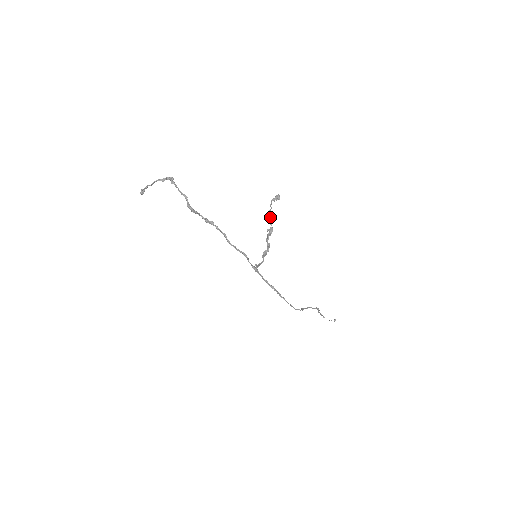
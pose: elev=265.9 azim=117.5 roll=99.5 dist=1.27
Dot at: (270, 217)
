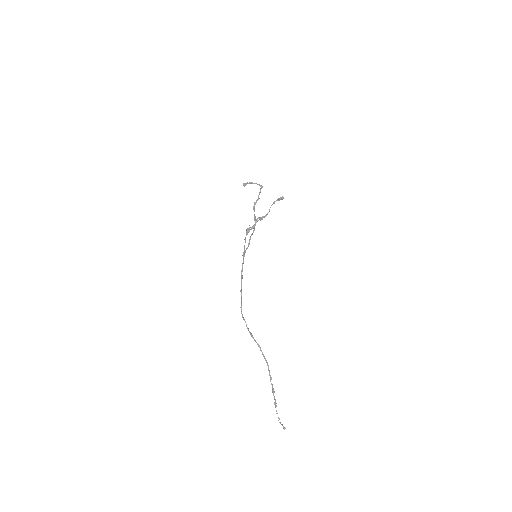
Dot at: (269, 209)
